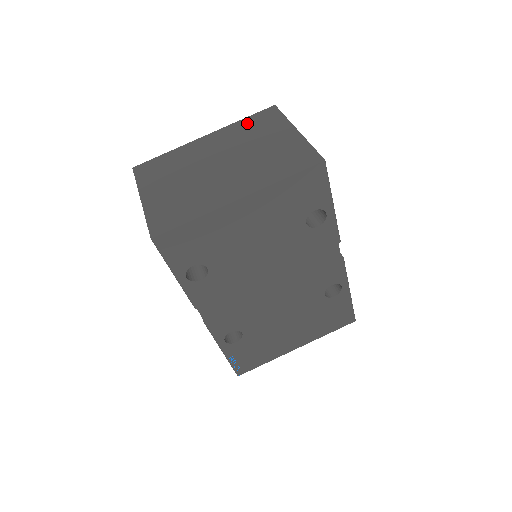
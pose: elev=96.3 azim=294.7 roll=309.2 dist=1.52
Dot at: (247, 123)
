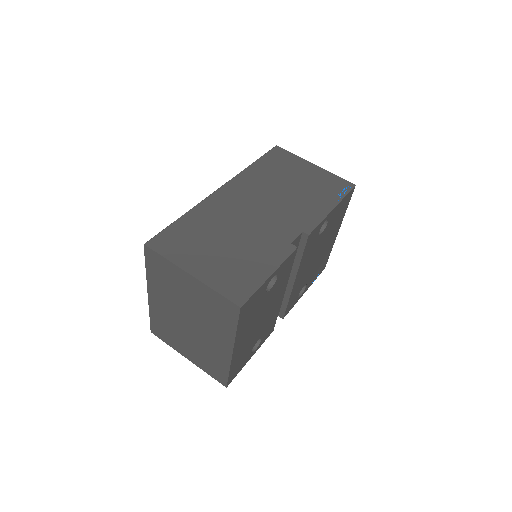
Dot at: (153, 273)
